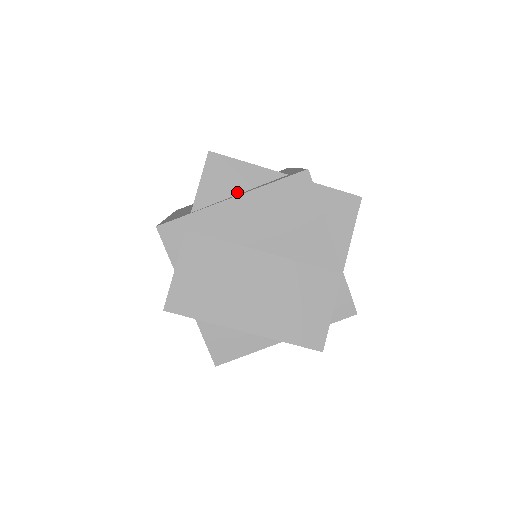
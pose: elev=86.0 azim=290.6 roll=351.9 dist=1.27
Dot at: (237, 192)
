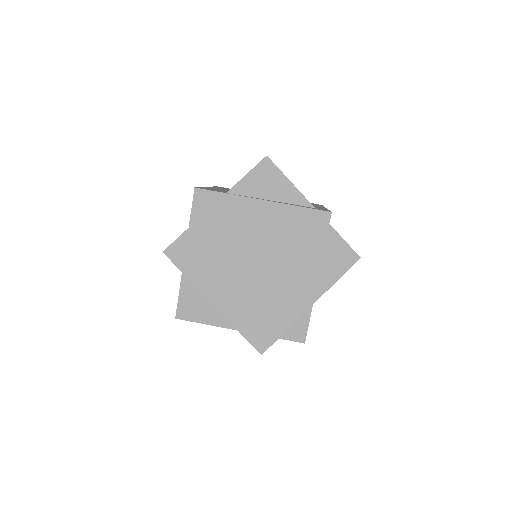
Dot at: (269, 198)
